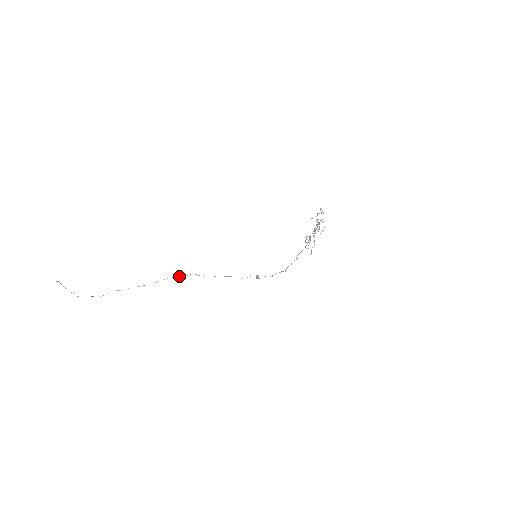
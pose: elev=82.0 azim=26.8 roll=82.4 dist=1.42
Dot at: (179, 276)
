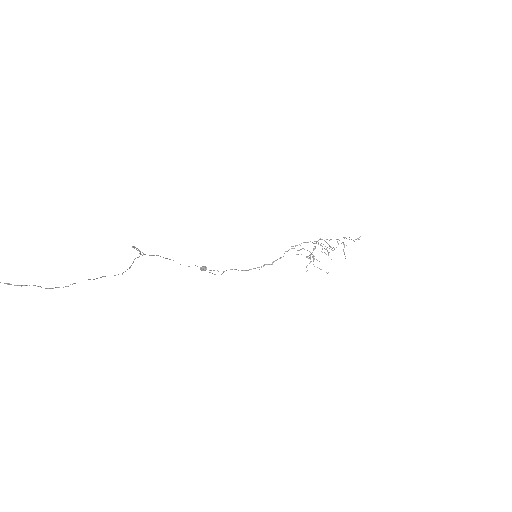
Dot at: occluded
